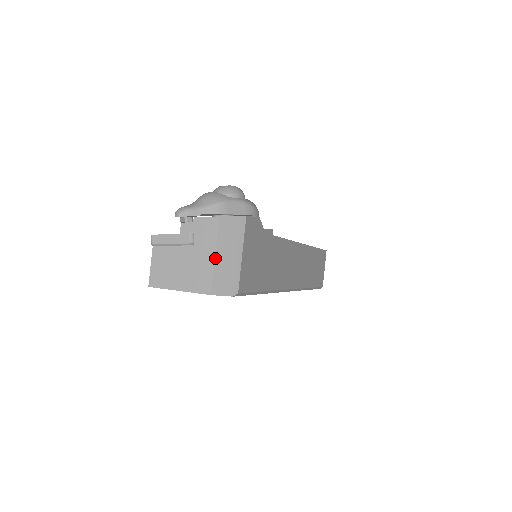
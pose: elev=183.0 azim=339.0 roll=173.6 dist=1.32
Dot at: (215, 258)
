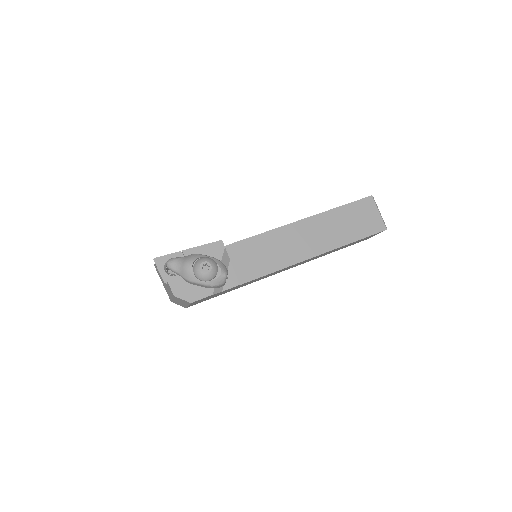
Dot at: (173, 299)
